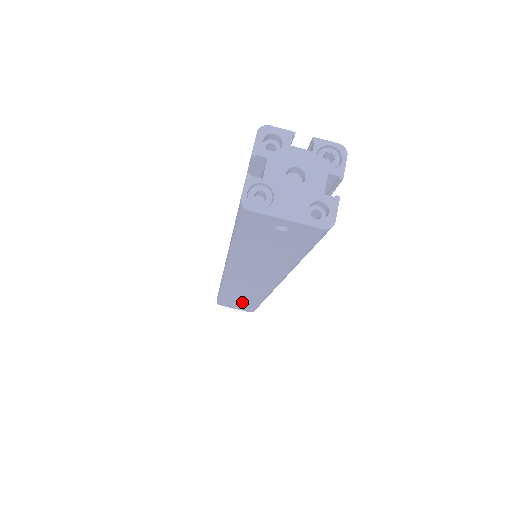
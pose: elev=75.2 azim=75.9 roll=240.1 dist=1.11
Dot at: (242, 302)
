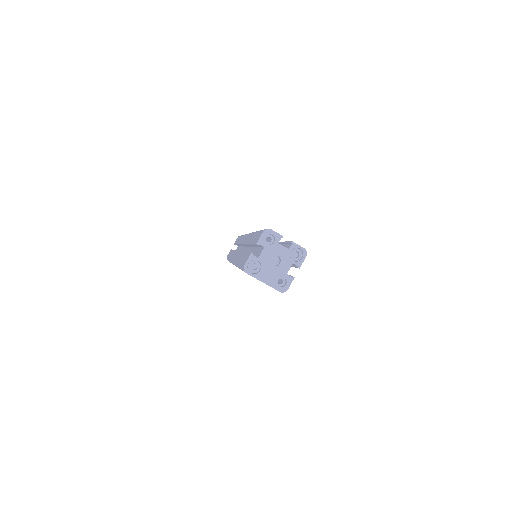
Dot at: occluded
